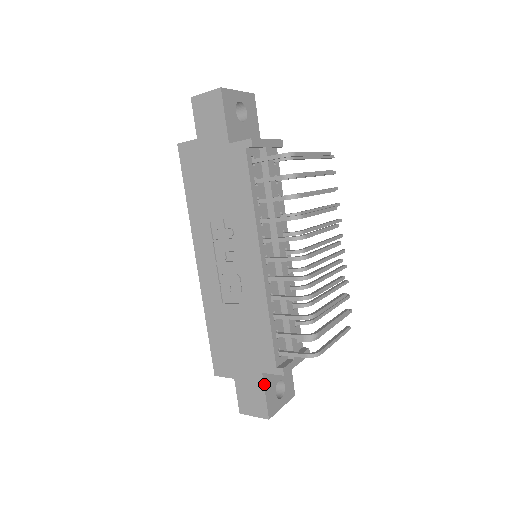
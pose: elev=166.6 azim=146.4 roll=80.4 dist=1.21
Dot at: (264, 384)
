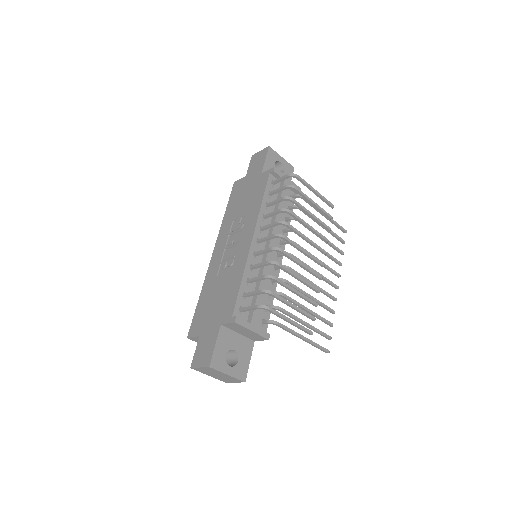
Dot at: (218, 335)
